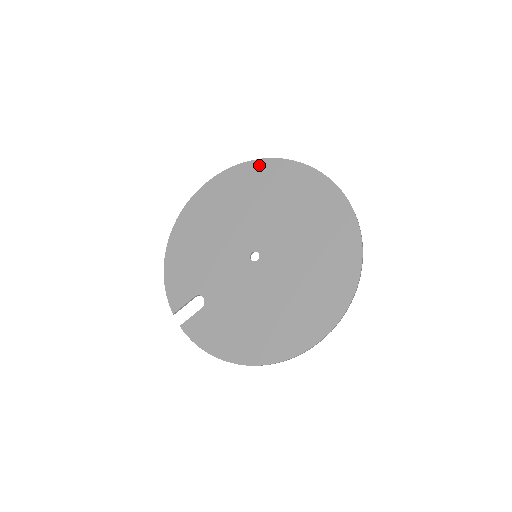
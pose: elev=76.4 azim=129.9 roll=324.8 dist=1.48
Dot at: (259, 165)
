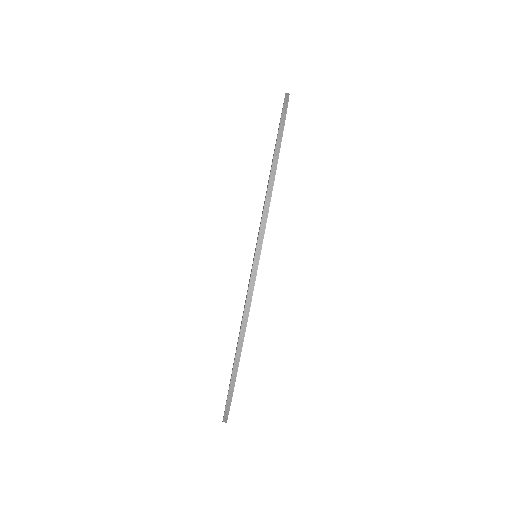
Dot at: occluded
